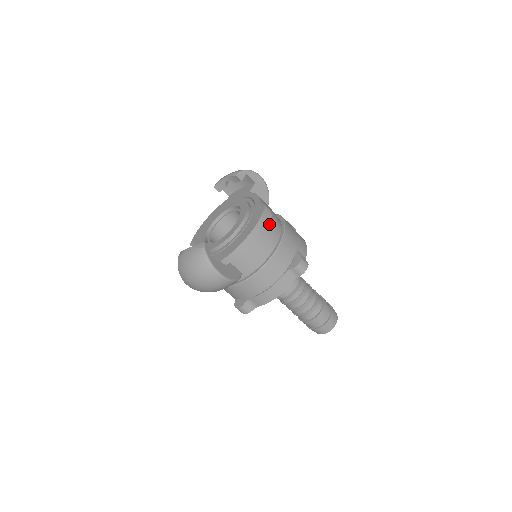
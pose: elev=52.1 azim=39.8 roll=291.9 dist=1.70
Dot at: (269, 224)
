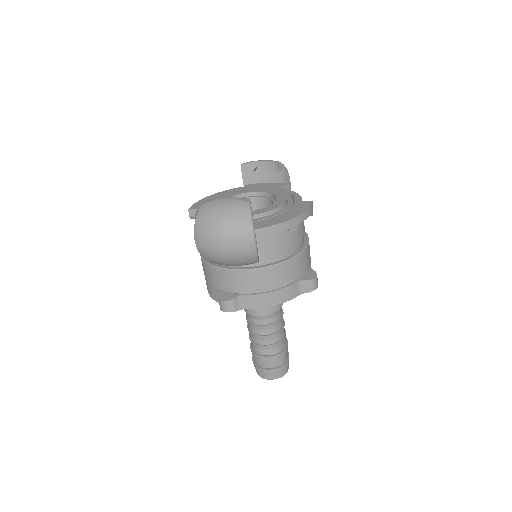
Dot at: (303, 222)
